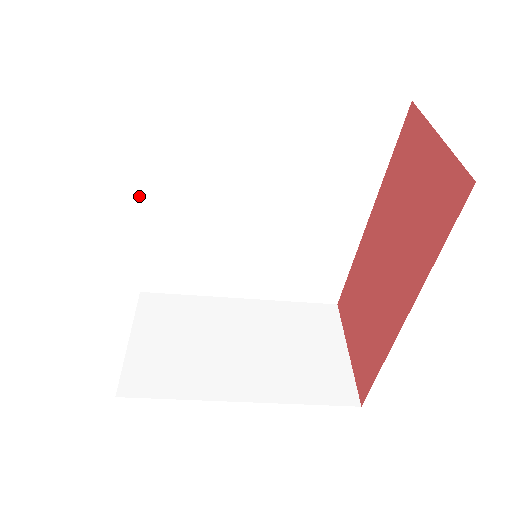
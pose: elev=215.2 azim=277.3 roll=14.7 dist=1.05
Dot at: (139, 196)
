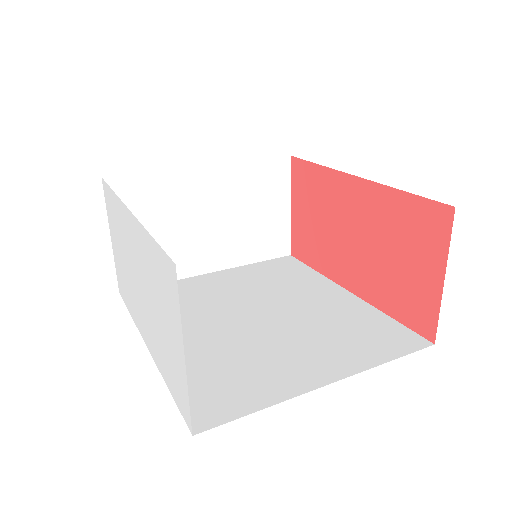
Dot at: occluded
